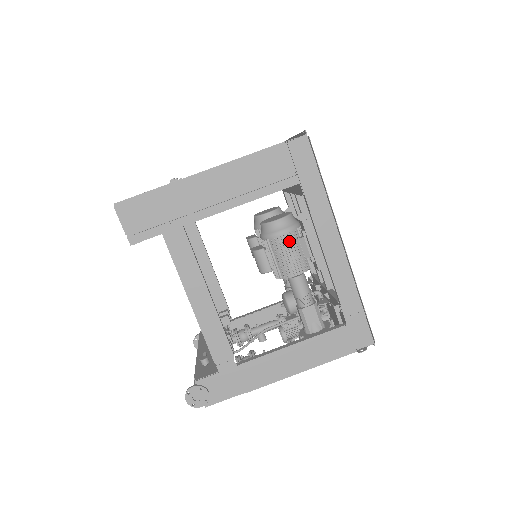
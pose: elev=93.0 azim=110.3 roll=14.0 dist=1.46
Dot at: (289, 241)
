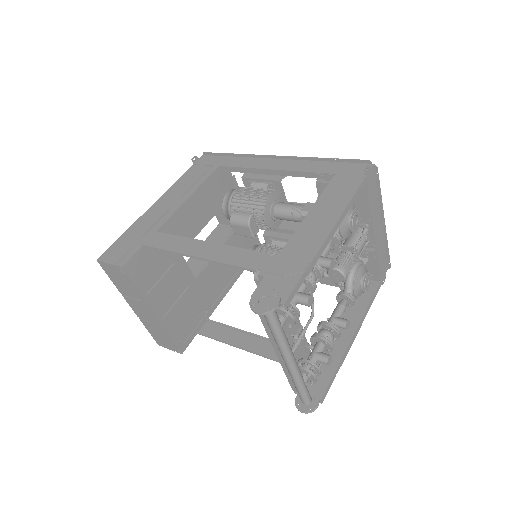
Dot at: (243, 190)
